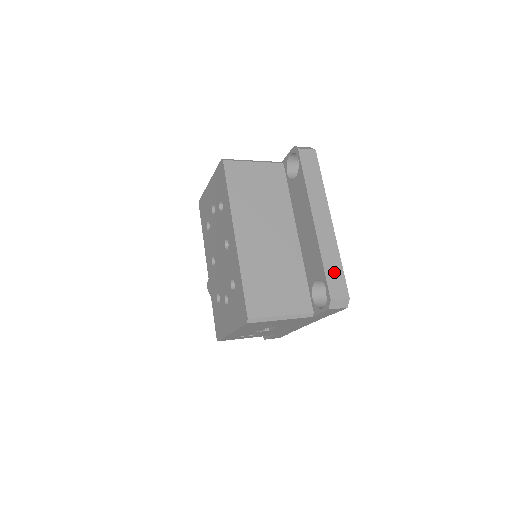
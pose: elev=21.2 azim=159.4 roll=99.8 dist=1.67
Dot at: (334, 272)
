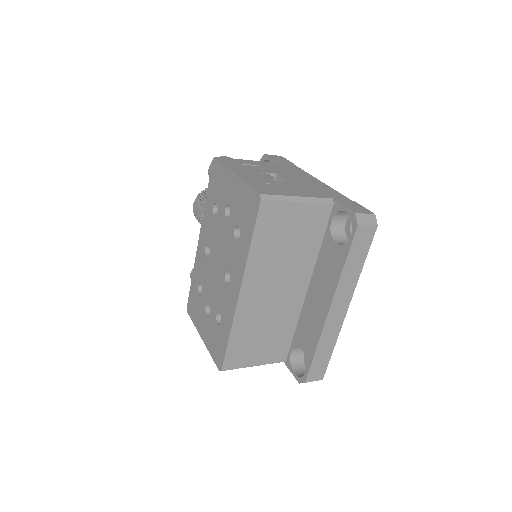
Dot at: (321, 359)
